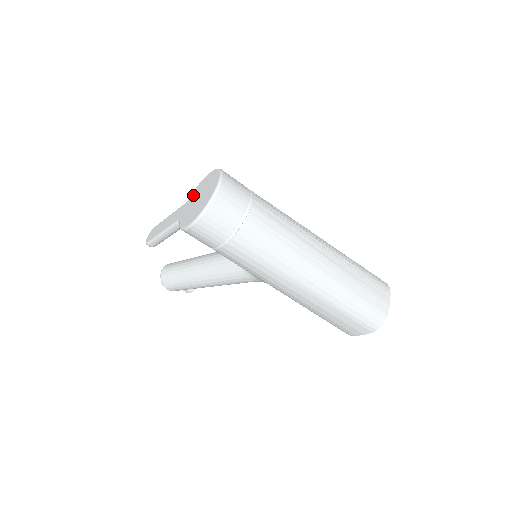
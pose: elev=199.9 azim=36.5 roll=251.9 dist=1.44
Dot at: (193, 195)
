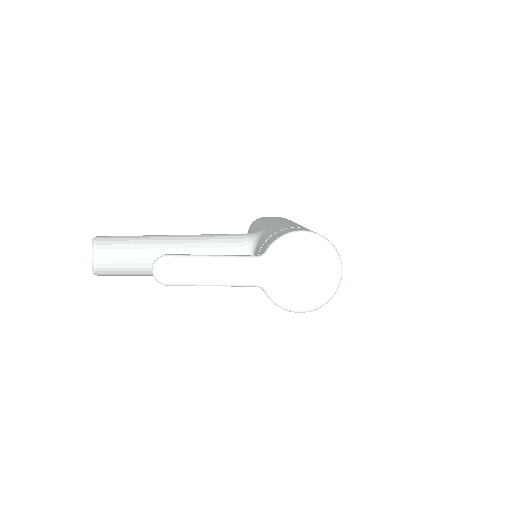
Dot at: (279, 256)
